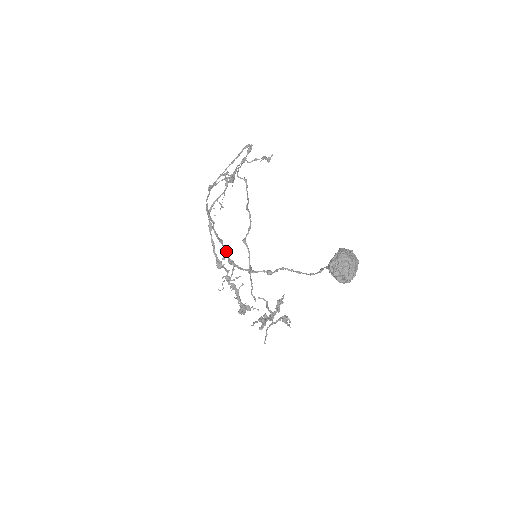
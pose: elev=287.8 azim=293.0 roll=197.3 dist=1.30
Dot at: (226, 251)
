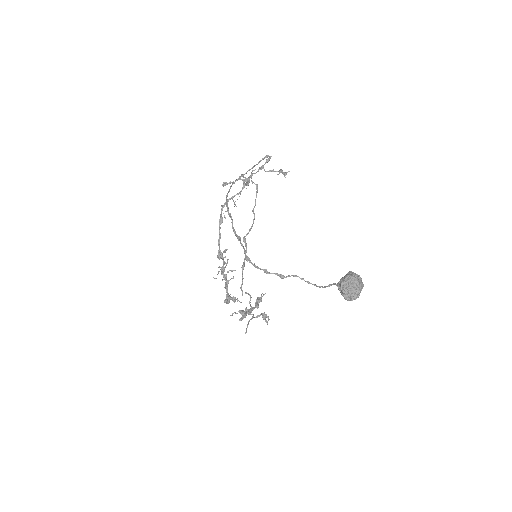
Dot at: (244, 248)
